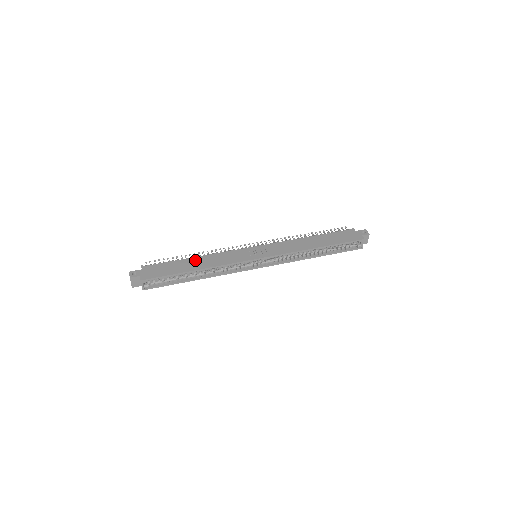
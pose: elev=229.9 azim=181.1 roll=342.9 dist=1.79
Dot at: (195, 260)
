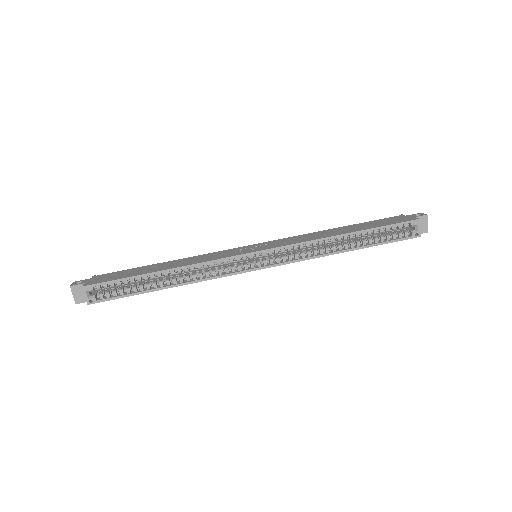
Dot at: (166, 263)
